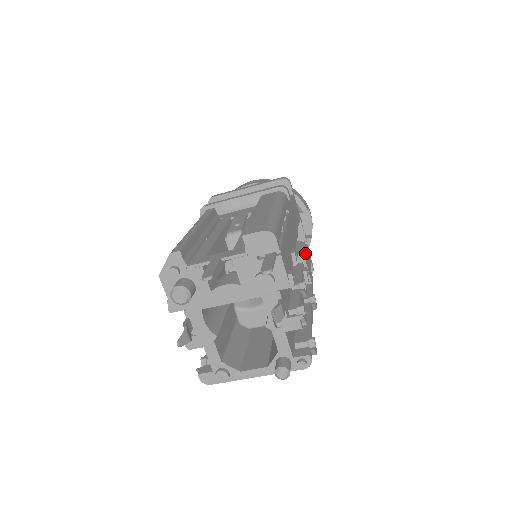
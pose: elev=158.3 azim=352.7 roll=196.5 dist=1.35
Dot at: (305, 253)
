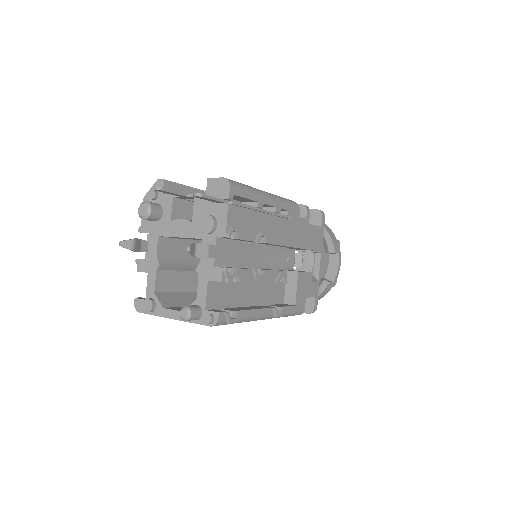
Dot at: (304, 277)
